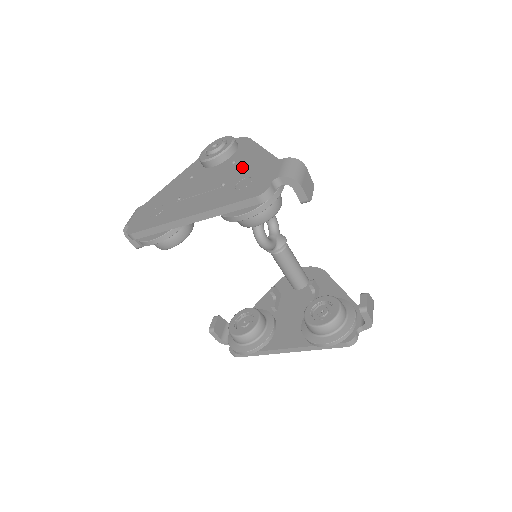
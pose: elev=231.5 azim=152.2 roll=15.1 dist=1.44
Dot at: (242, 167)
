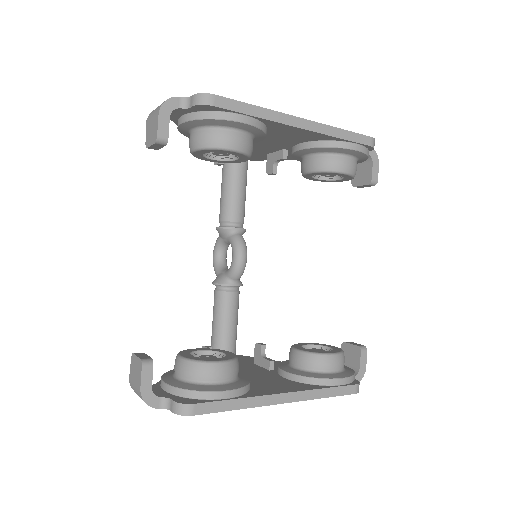
Dot at: occluded
